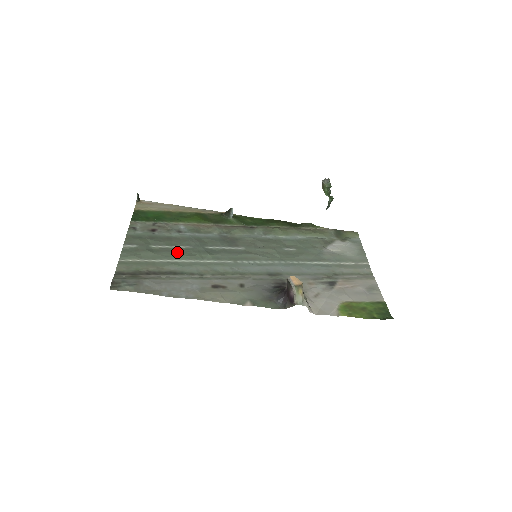
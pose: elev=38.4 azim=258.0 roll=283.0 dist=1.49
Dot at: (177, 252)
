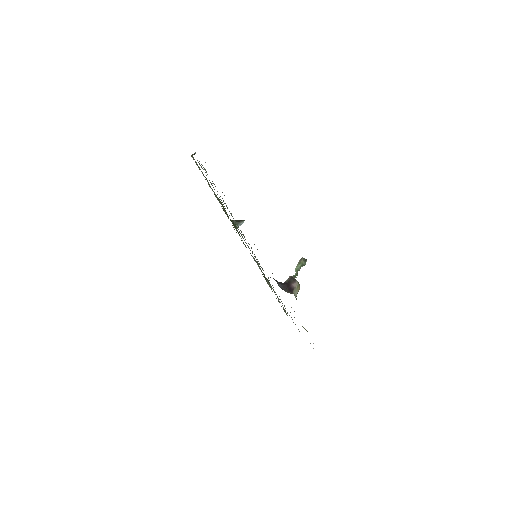
Dot at: occluded
